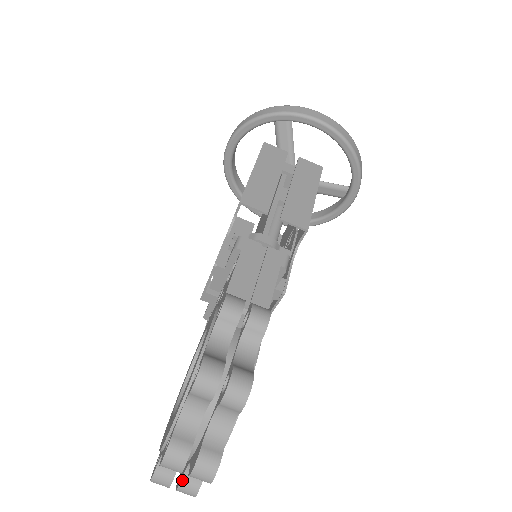
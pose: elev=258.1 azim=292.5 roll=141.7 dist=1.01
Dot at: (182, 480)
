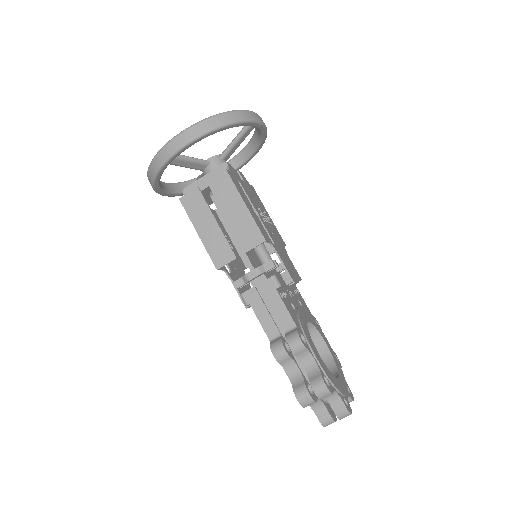
Dot at: occluded
